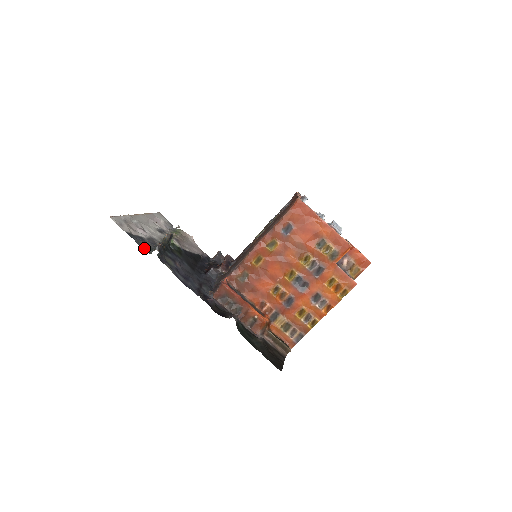
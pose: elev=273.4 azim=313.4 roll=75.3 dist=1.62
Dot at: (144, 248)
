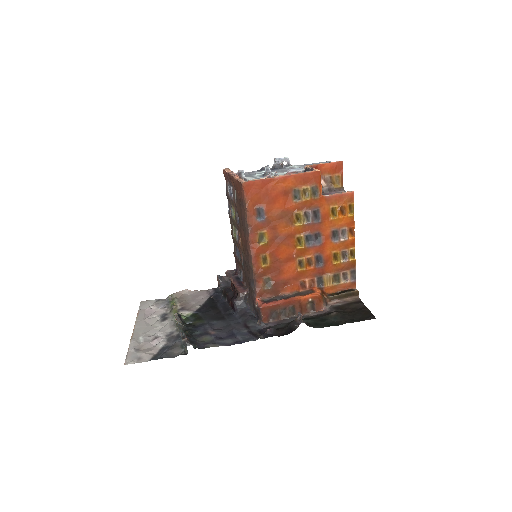
Dot at: (177, 354)
